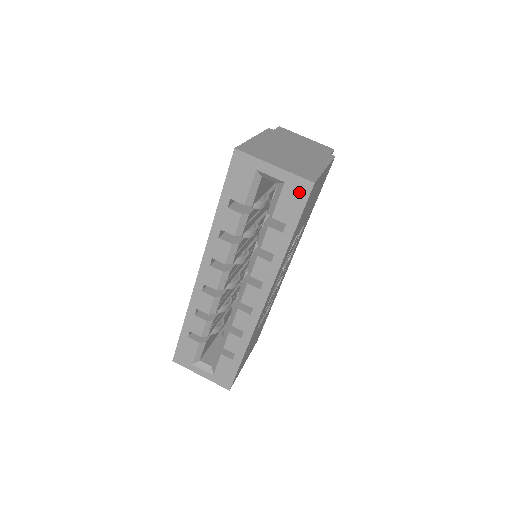
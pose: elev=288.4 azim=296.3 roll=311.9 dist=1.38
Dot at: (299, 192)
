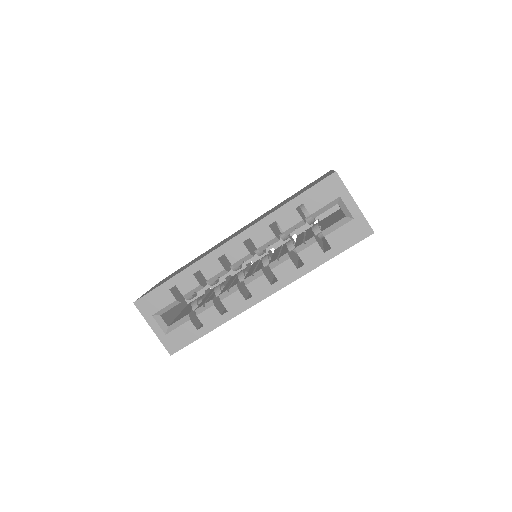
Dot at: (359, 232)
